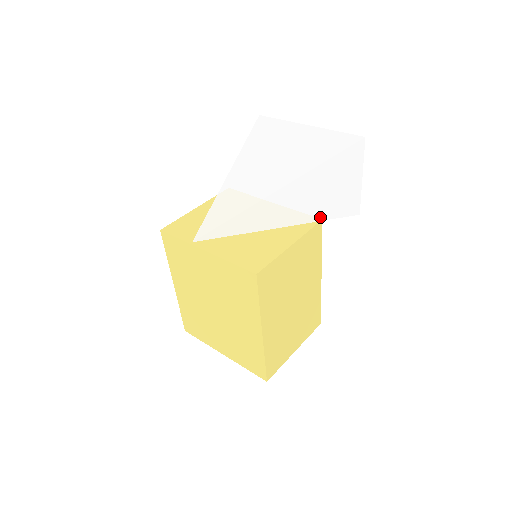
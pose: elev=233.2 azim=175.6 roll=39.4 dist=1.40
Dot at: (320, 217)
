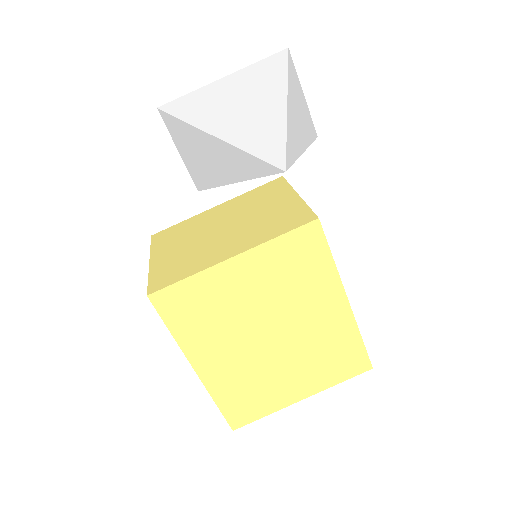
Dot at: (310, 139)
